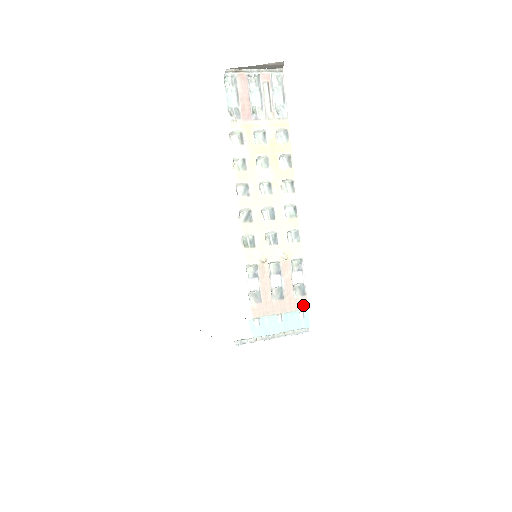
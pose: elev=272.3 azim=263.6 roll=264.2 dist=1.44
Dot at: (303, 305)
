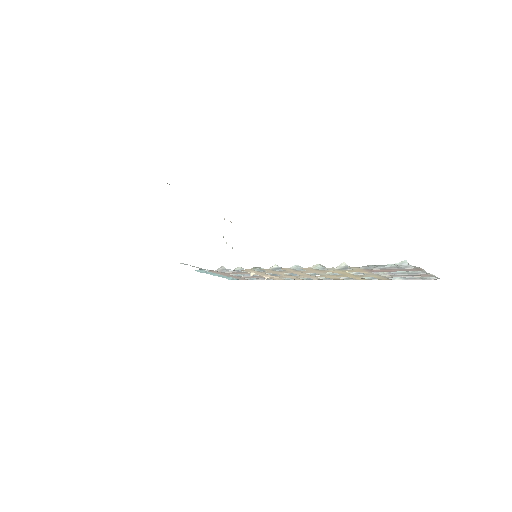
Dot at: occluded
